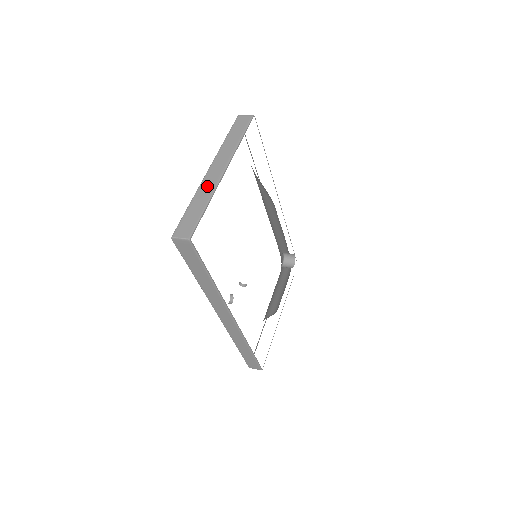
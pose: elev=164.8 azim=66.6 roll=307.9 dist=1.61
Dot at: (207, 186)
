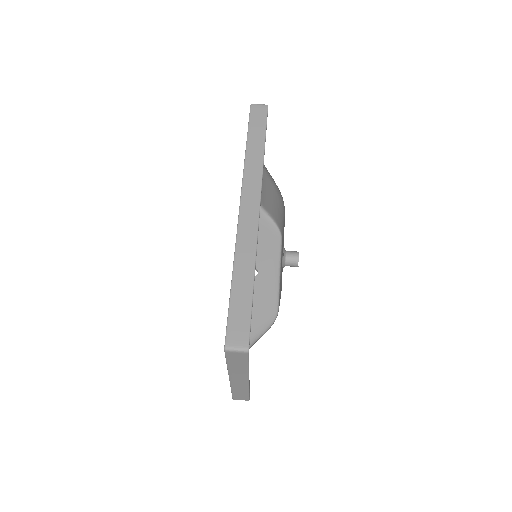
Dot at: (239, 387)
